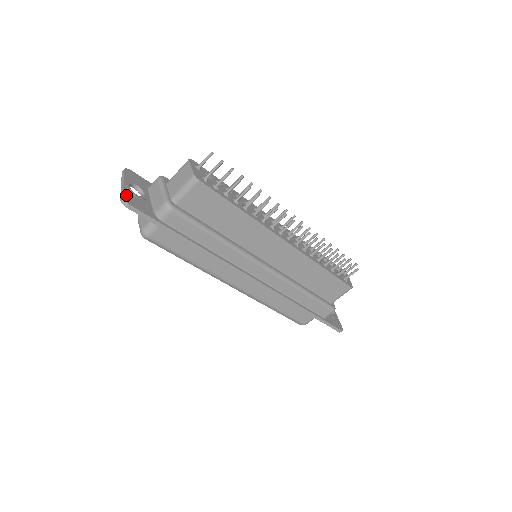
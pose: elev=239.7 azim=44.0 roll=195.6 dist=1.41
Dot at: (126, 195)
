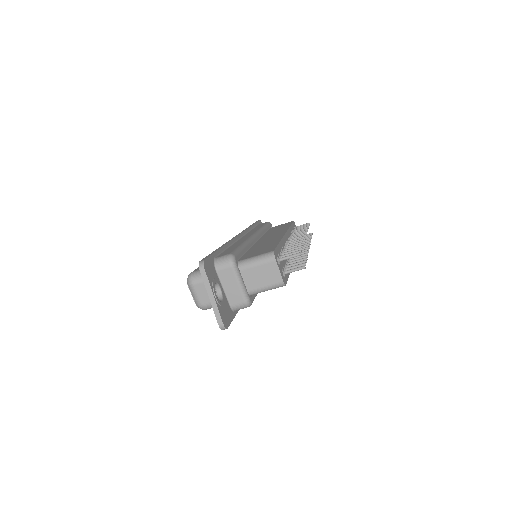
Dot at: (222, 317)
